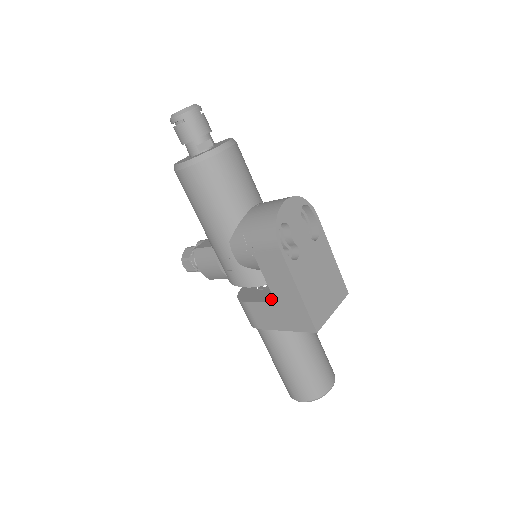
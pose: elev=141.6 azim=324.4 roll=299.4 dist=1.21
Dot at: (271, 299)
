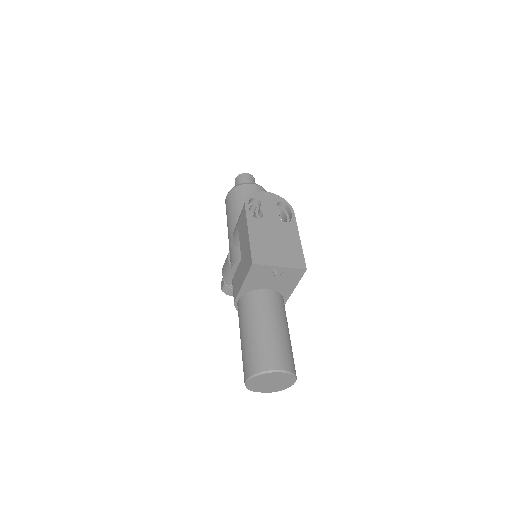
Dot at: occluded
